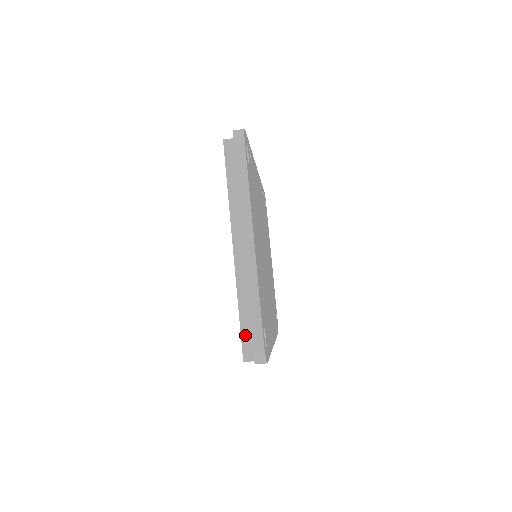
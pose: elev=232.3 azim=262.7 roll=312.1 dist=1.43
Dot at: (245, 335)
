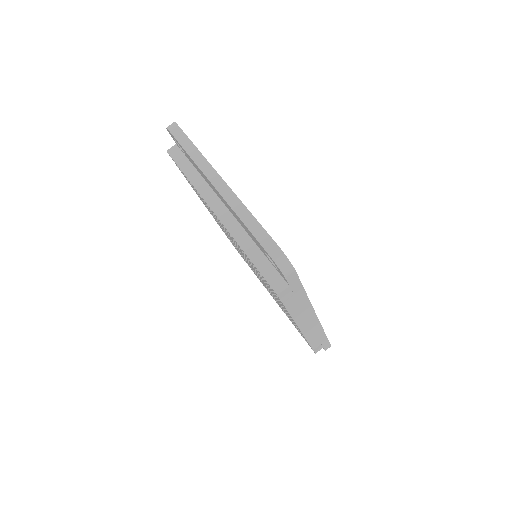
Dot at: (265, 272)
